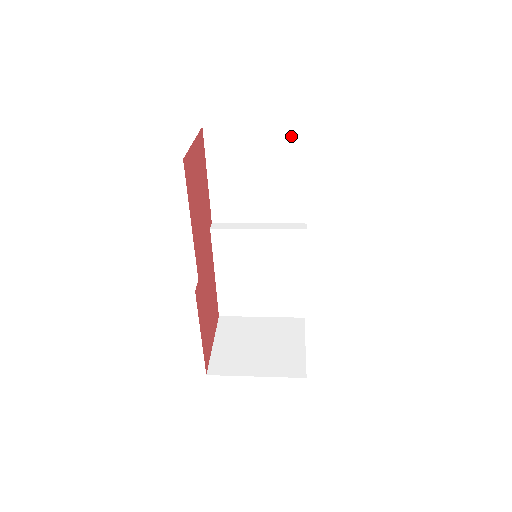
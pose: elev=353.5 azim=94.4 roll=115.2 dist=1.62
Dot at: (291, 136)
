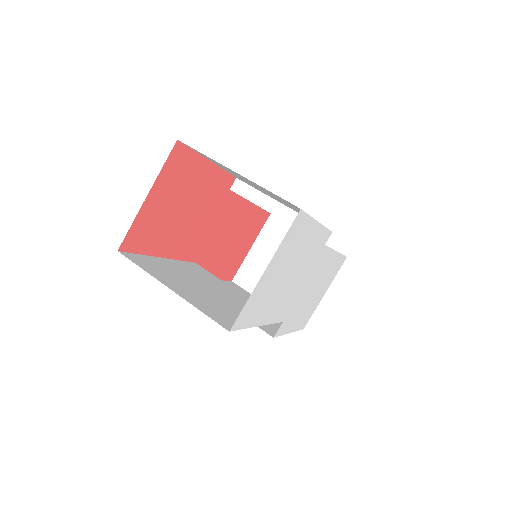
Dot at: (282, 199)
